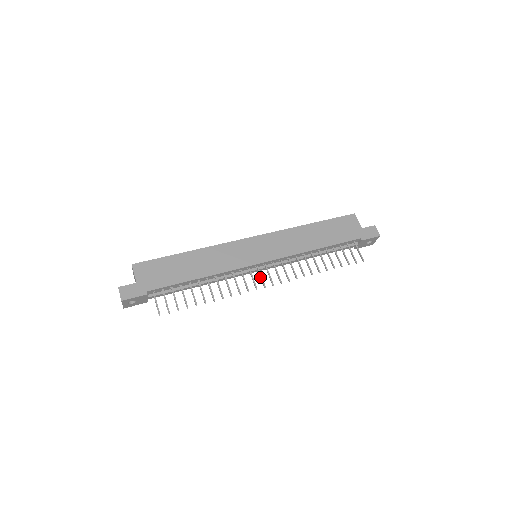
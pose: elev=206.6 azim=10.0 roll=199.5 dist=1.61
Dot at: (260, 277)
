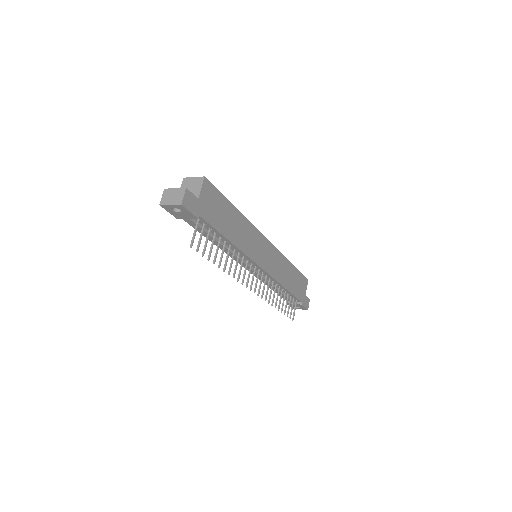
Dot at: (252, 278)
